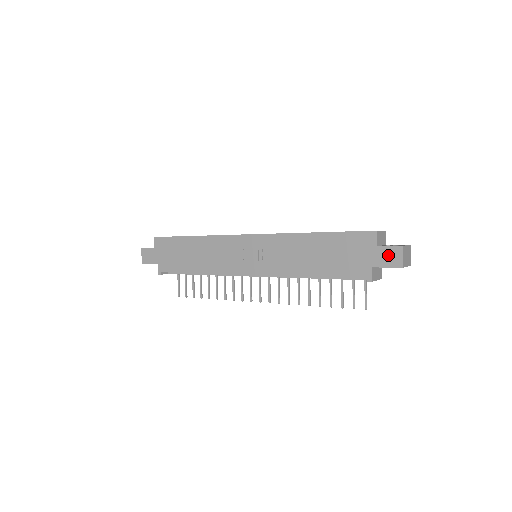
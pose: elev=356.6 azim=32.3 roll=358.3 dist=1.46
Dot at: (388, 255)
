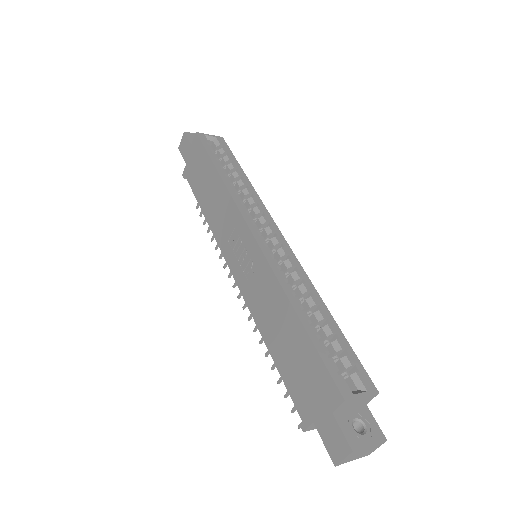
Dot at: (334, 436)
